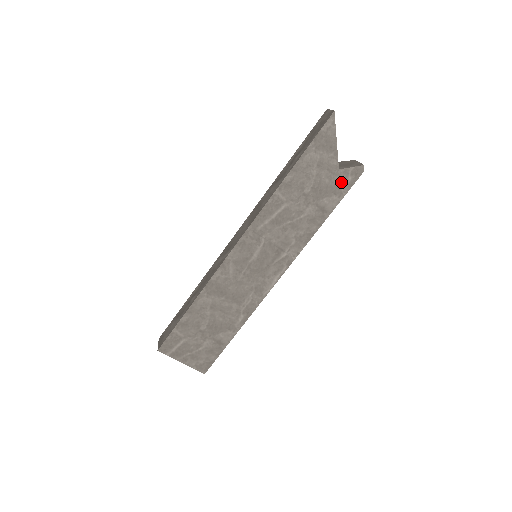
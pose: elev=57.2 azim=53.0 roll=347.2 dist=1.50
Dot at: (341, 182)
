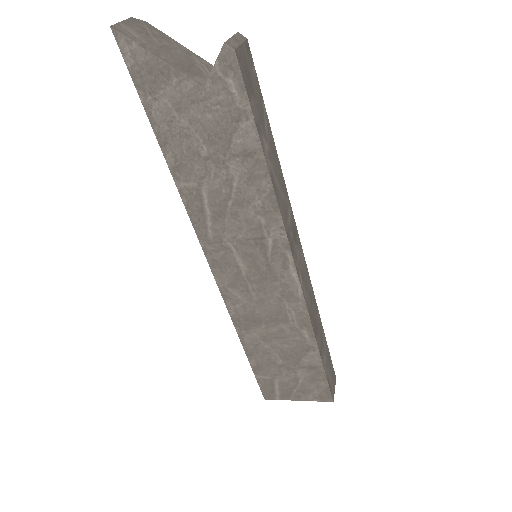
Dot at: (226, 99)
